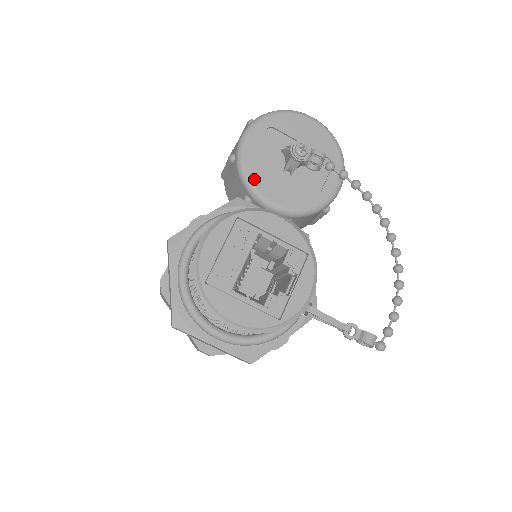
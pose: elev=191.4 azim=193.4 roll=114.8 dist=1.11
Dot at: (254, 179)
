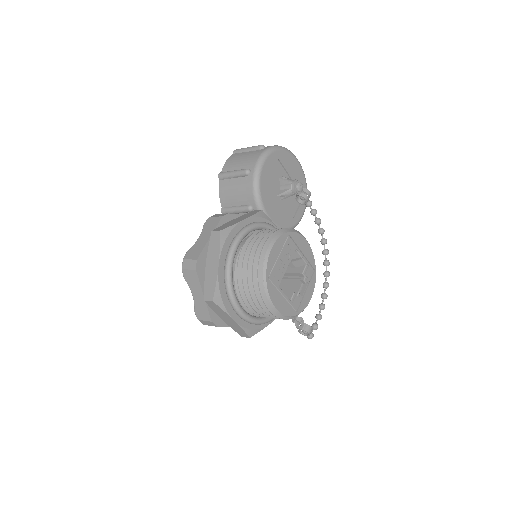
Dot at: (263, 196)
